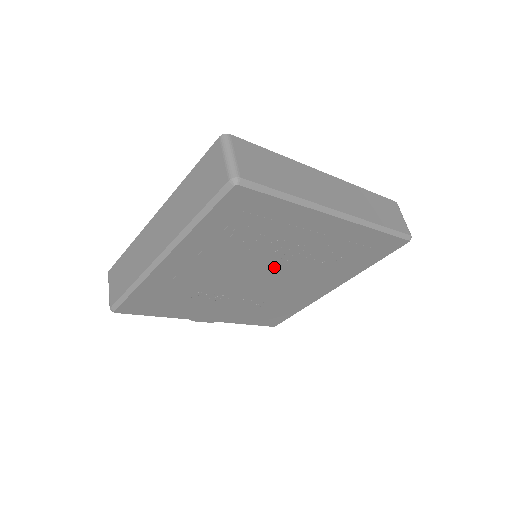
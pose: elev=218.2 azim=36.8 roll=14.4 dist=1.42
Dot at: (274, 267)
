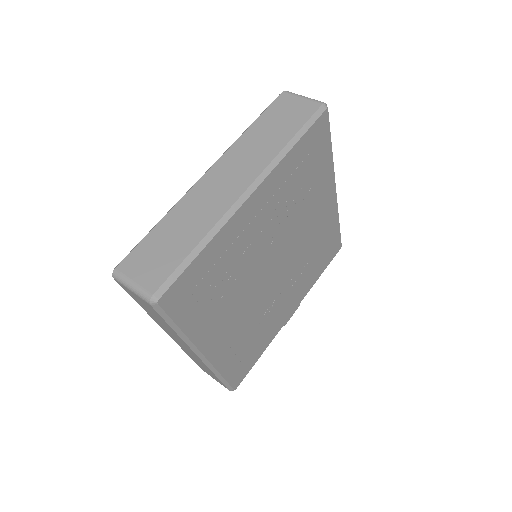
Dot at: (272, 255)
